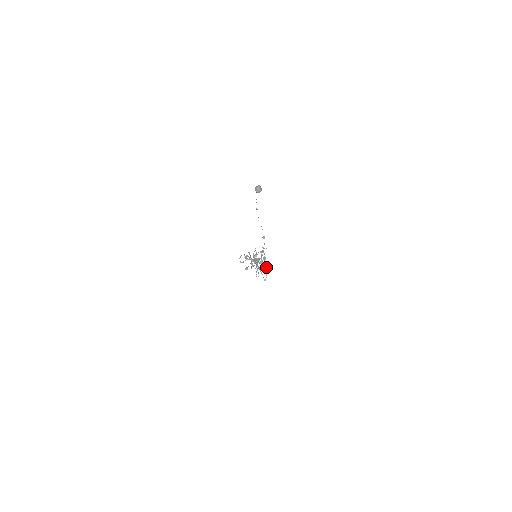
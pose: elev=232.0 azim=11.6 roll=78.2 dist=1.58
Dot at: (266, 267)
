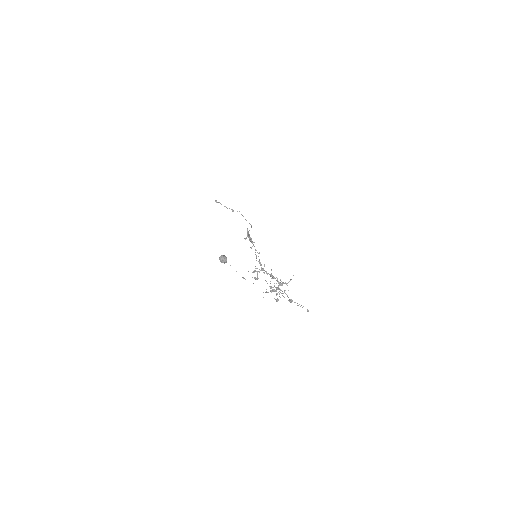
Dot at: (287, 283)
